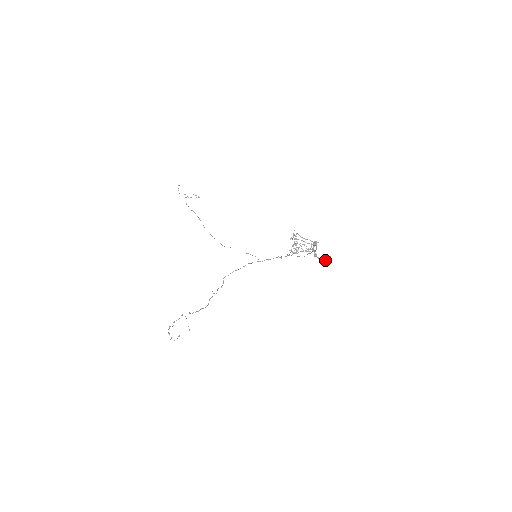
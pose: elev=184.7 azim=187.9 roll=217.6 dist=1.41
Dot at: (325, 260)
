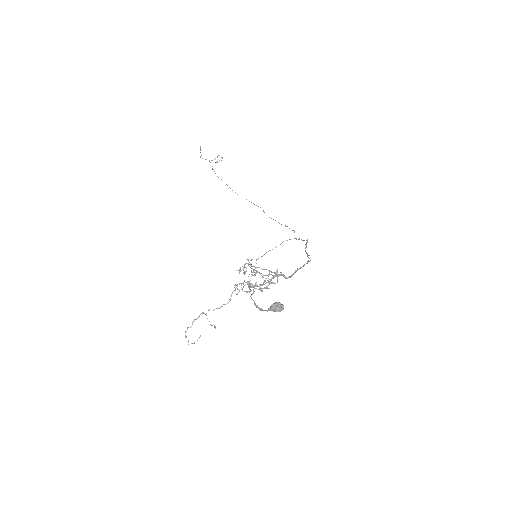
Dot at: (275, 311)
